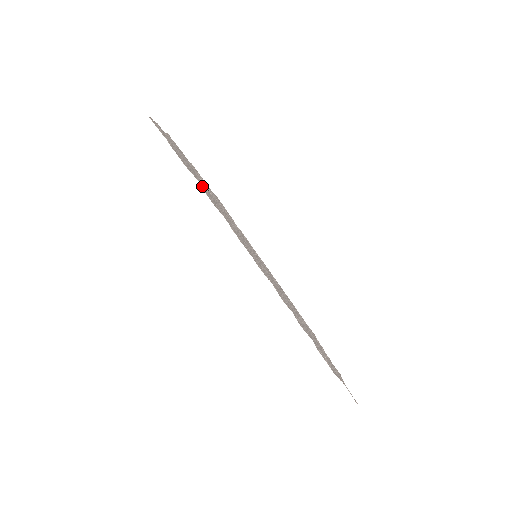
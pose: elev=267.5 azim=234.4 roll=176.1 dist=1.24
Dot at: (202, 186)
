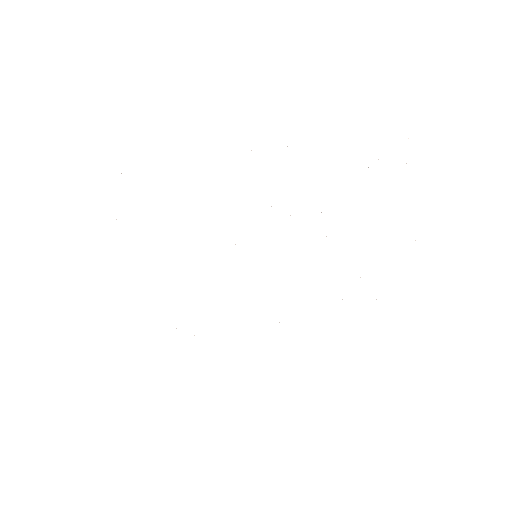
Dot at: occluded
